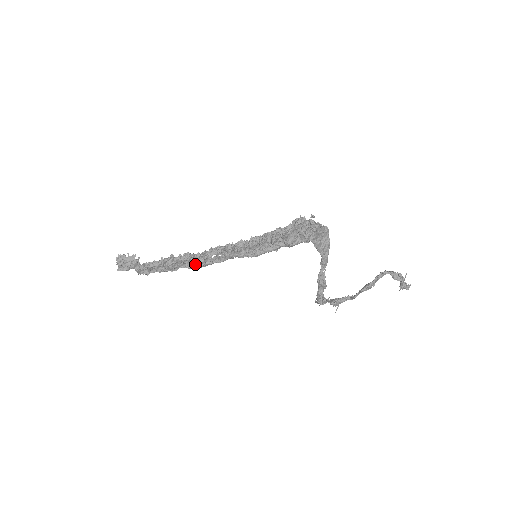
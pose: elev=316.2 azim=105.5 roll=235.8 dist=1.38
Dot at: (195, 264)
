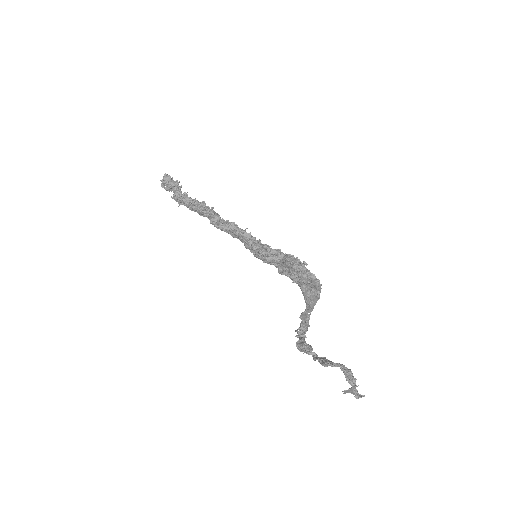
Dot at: occluded
